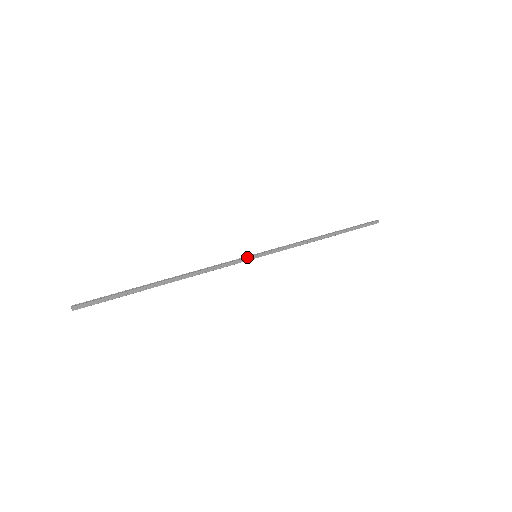
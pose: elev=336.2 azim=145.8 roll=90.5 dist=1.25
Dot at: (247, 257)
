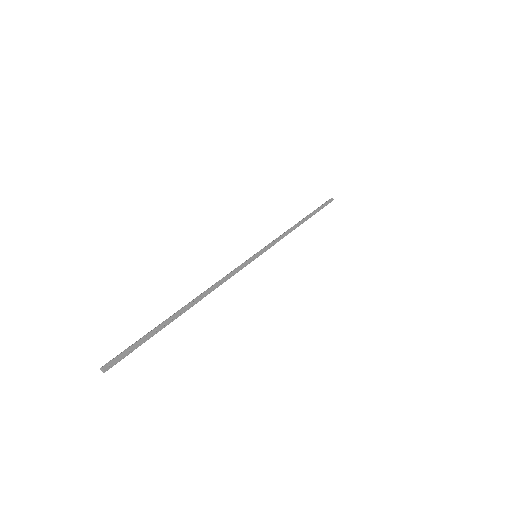
Dot at: (249, 258)
